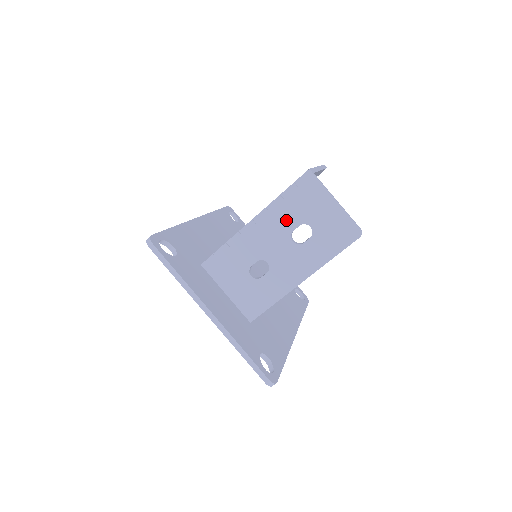
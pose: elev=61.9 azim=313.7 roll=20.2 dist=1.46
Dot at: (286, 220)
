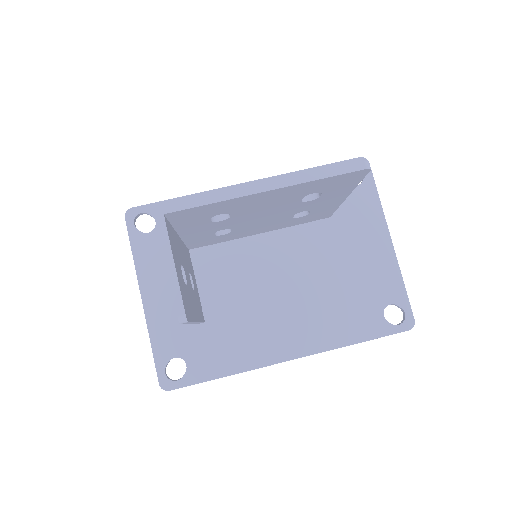
Dot at: occluded
